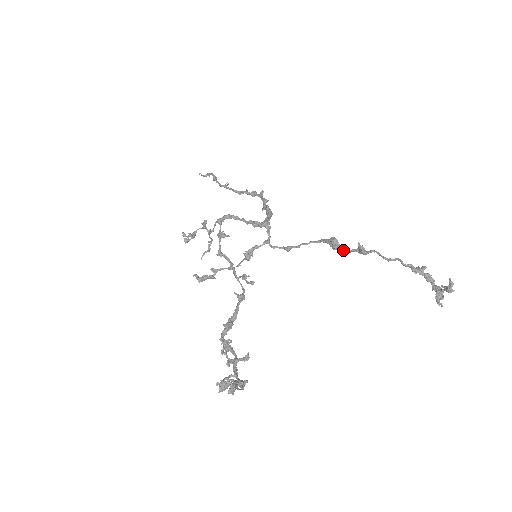
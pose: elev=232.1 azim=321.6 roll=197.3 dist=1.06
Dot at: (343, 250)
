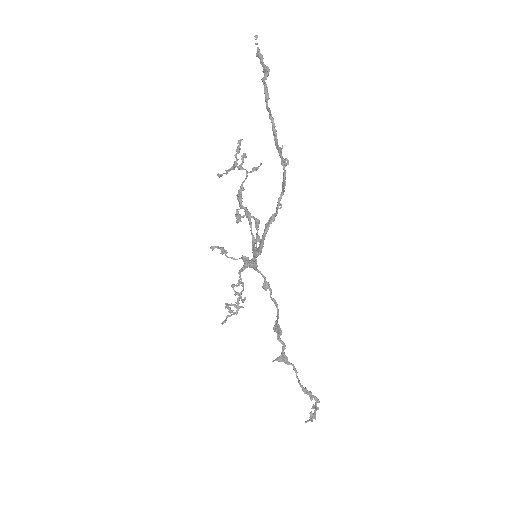
Dot at: (280, 339)
